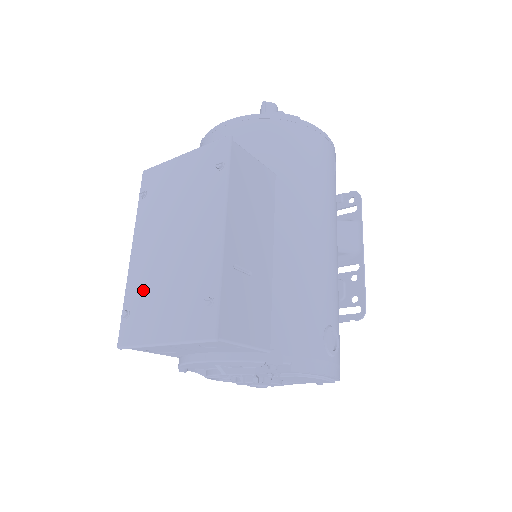
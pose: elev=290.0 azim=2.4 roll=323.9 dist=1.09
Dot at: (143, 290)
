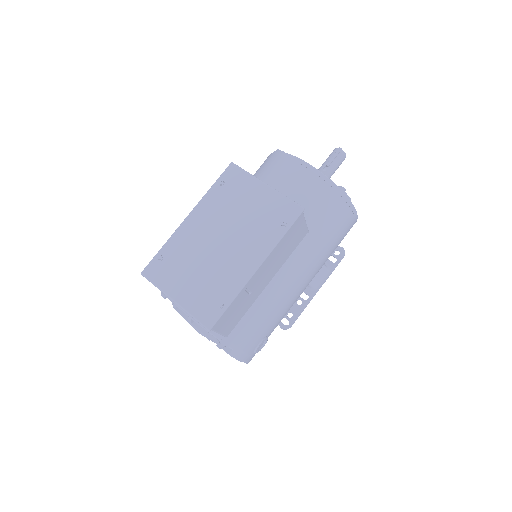
Dot at: (181, 253)
